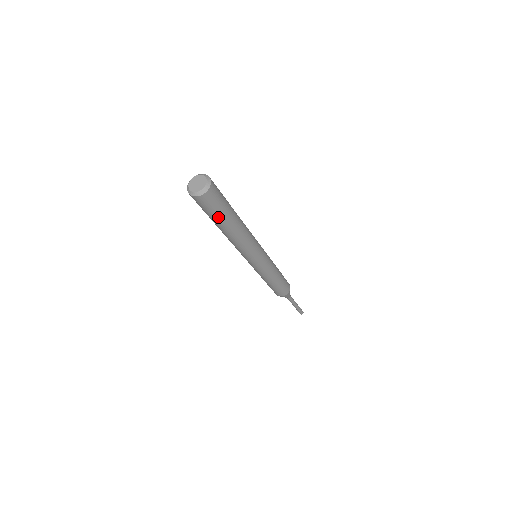
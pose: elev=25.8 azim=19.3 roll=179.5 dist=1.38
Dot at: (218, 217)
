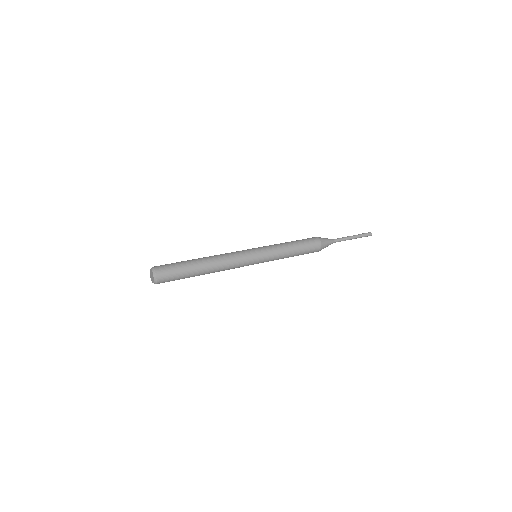
Dot at: occluded
